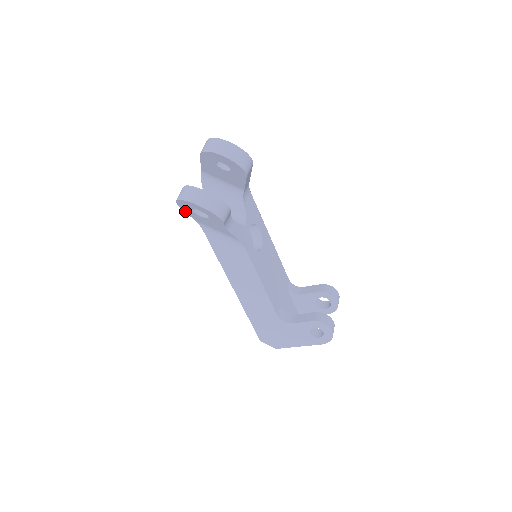
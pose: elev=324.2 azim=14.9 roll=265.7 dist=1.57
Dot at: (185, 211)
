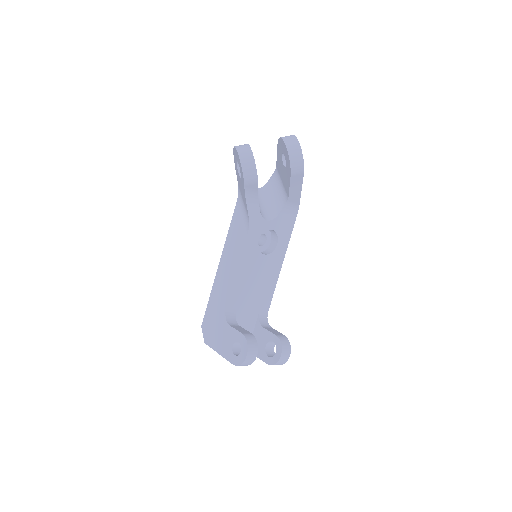
Dot at: (236, 169)
